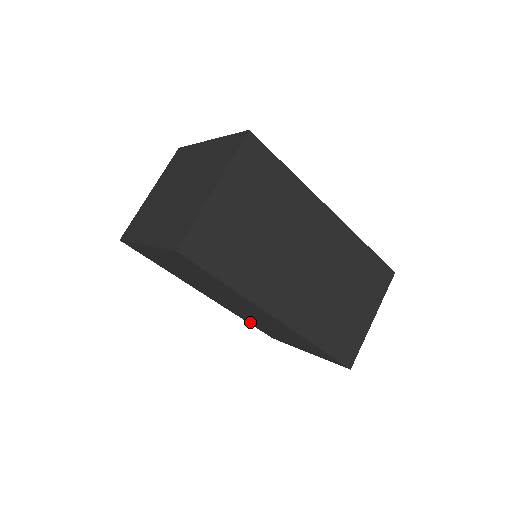
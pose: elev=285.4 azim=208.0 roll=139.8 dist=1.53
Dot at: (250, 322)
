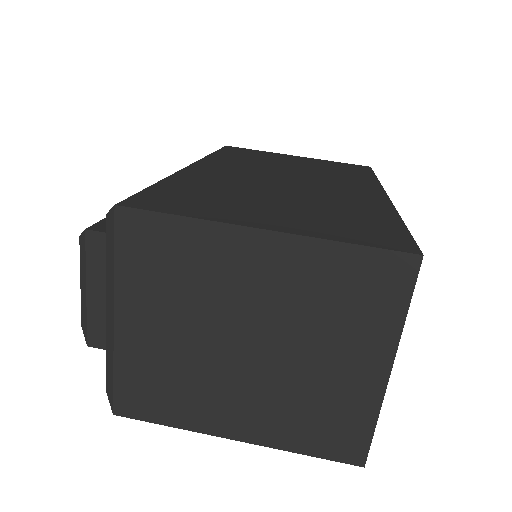
Dot at: occluded
